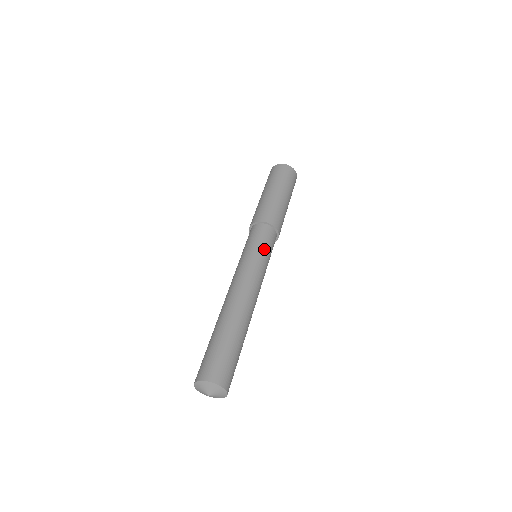
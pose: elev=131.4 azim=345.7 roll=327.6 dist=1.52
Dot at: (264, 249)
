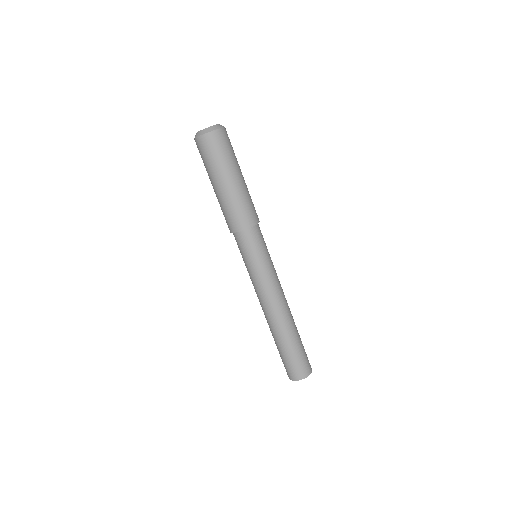
Dot at: (258, 258)
